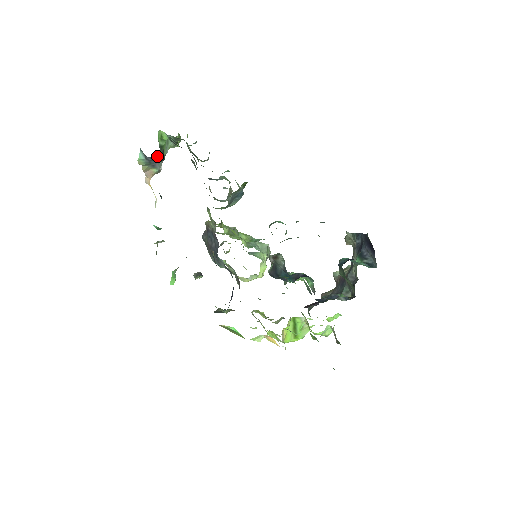
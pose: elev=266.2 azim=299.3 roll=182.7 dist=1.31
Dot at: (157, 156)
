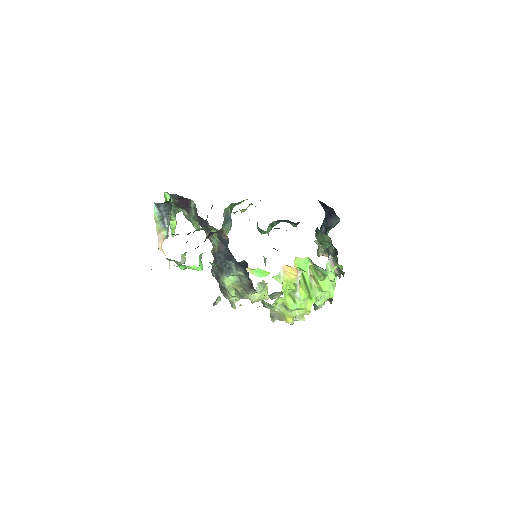
Dot at: (167, 202)
